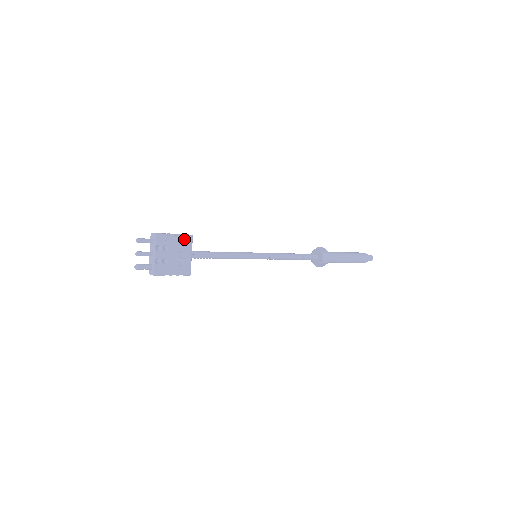
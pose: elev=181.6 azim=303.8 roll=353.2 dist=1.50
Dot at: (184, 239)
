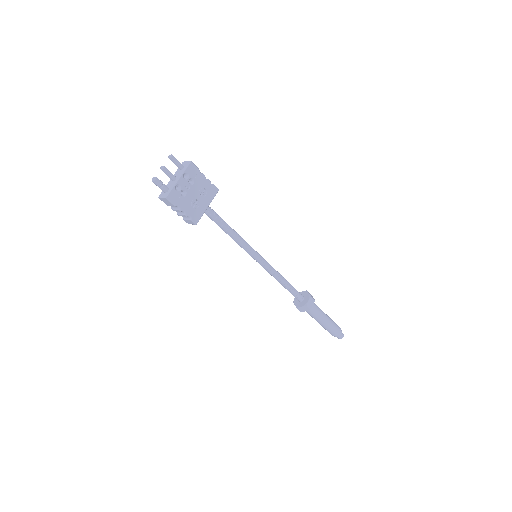
Dot at: (211, 187)
